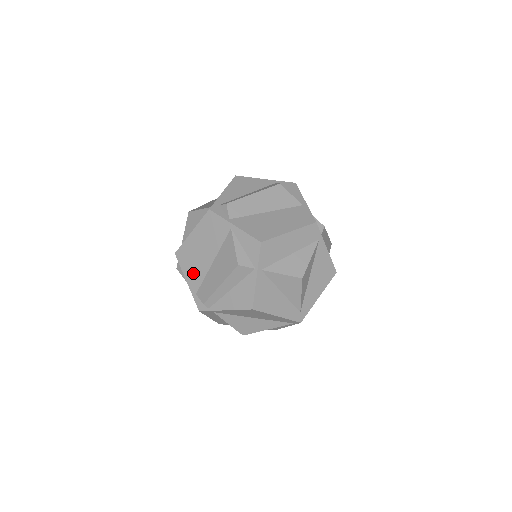
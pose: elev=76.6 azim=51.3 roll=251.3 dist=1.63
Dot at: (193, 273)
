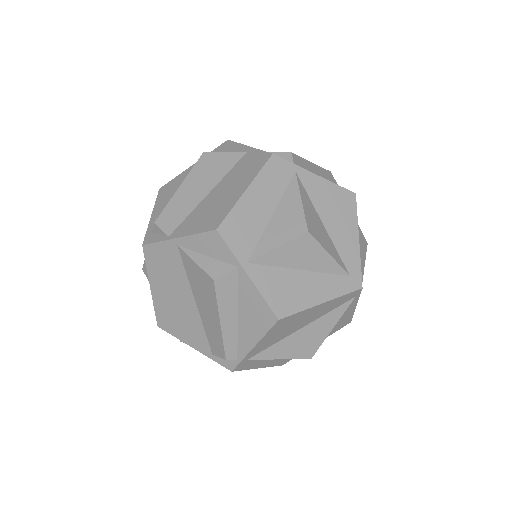
Dot at: (190, 332)
